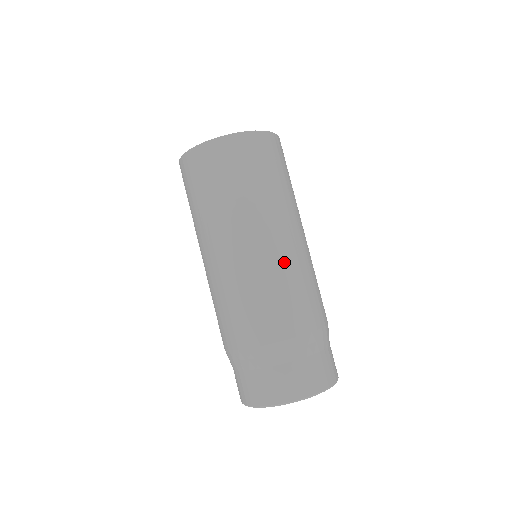
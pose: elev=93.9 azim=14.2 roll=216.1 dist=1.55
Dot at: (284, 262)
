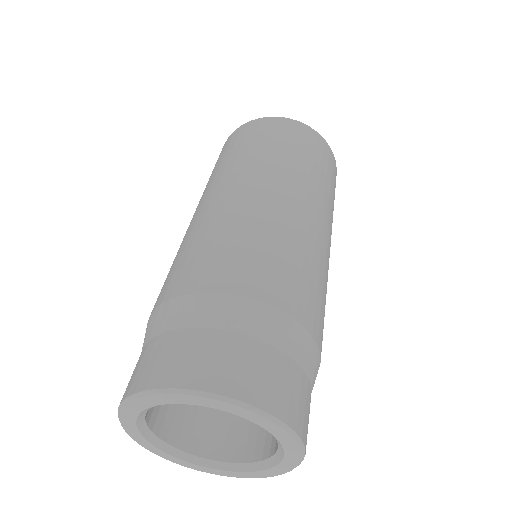
Dot at: (284, 221)
